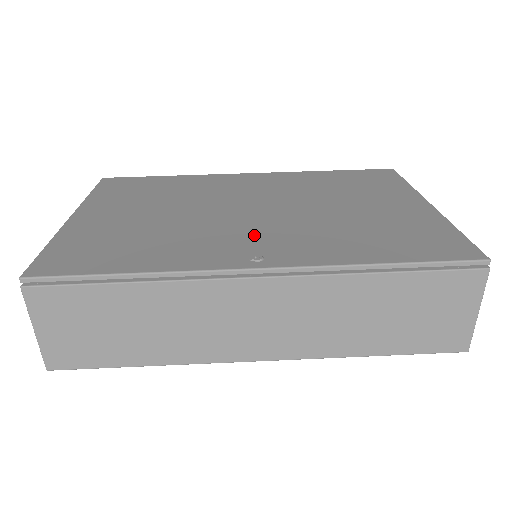
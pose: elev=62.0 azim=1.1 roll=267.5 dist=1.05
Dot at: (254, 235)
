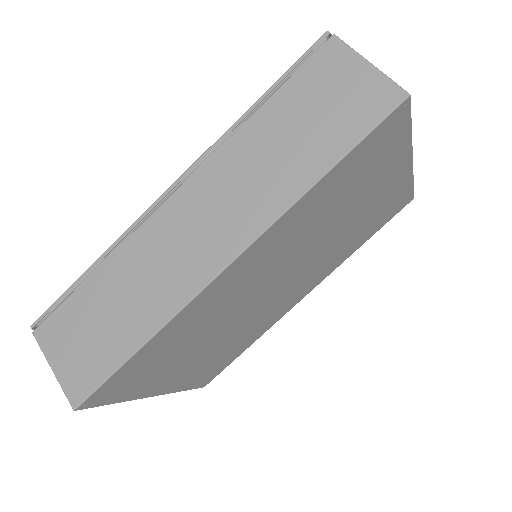
Dot at: occluded
